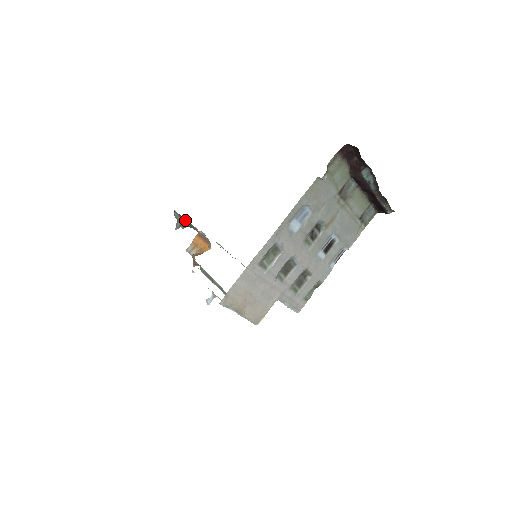
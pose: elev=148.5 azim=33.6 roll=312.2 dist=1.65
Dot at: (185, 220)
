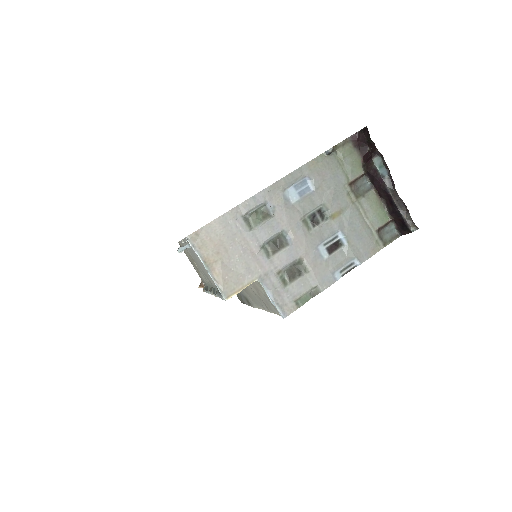
Dot at: occluded
